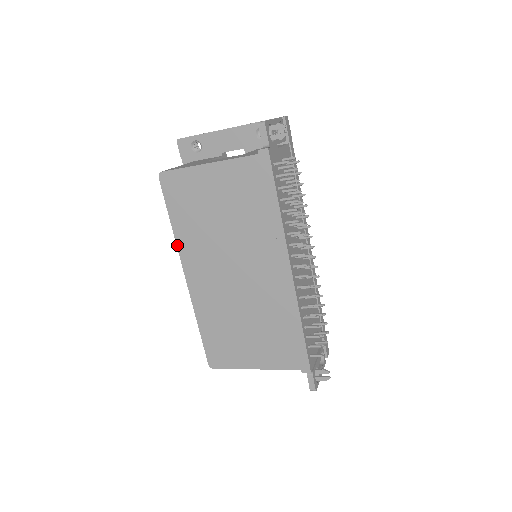
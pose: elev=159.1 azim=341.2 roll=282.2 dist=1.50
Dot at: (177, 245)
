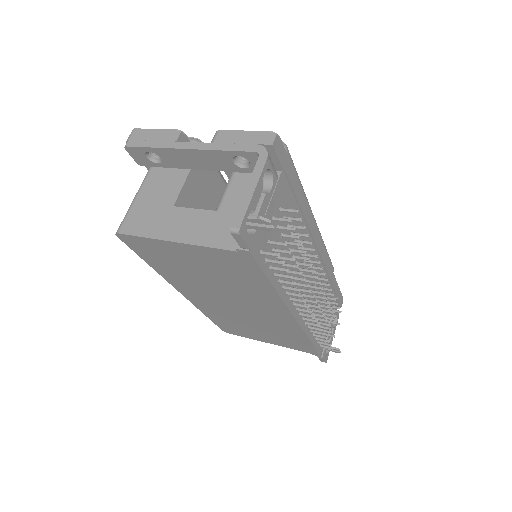
Dot at: occluded
